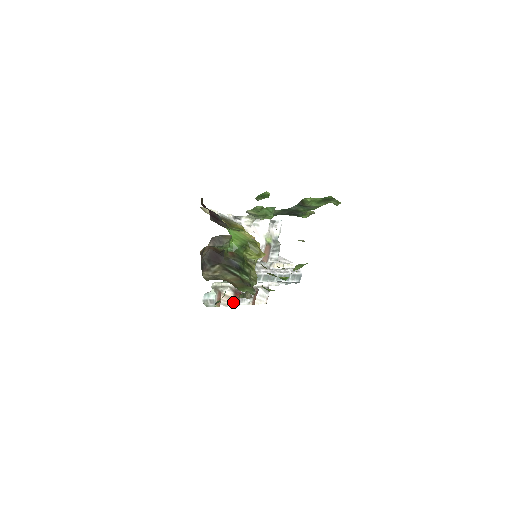
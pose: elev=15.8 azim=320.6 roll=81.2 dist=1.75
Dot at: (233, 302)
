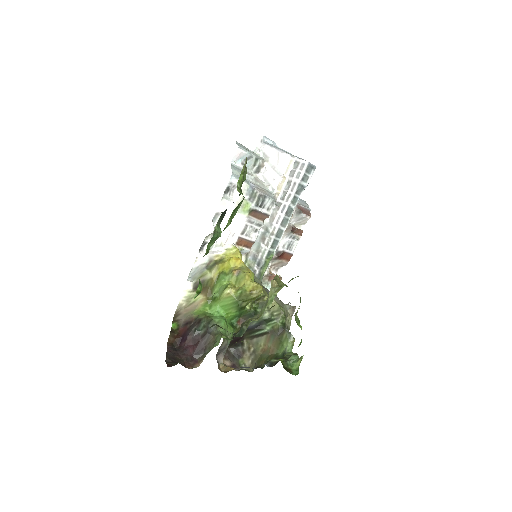
Dot at: (286, 260)
